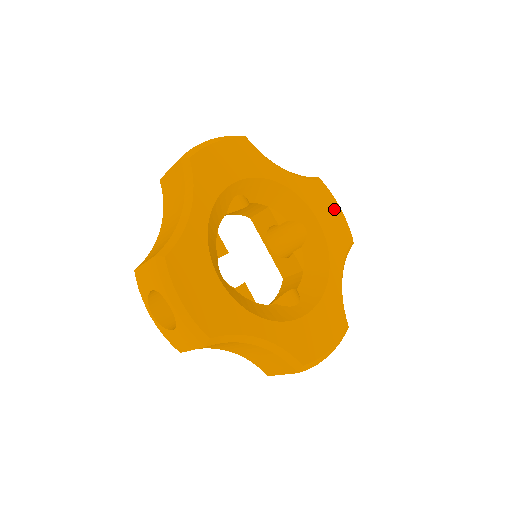
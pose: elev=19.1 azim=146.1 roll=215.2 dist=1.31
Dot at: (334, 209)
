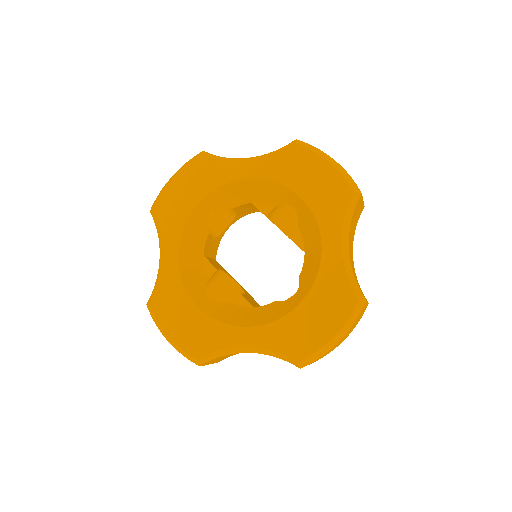
Dot at: (319, 168)
